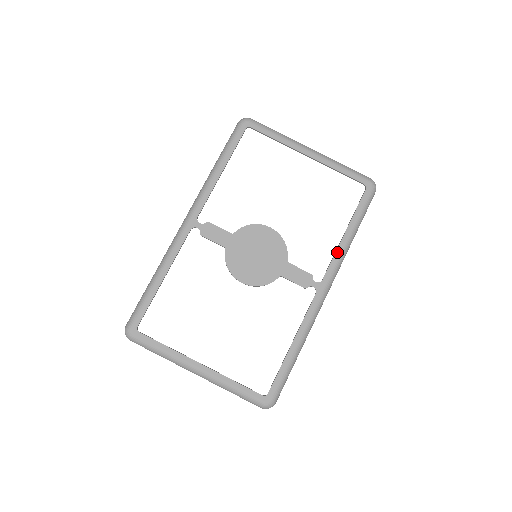
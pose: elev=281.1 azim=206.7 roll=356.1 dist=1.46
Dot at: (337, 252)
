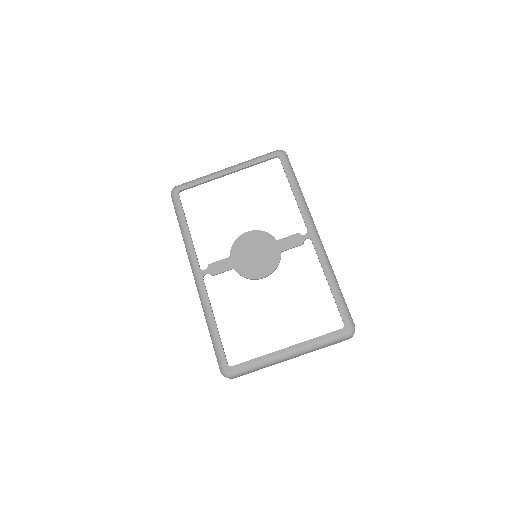
Dot at: (299, 207)
